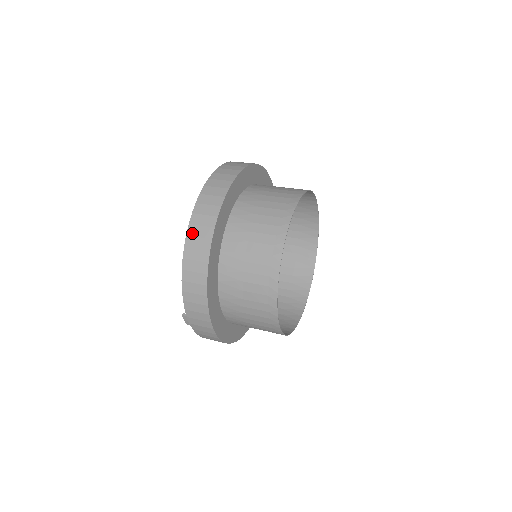
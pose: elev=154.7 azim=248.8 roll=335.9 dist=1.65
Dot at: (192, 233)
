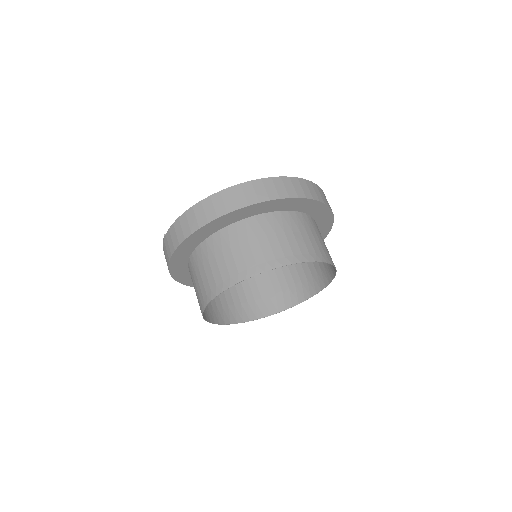
Dot at: (214, 199)
